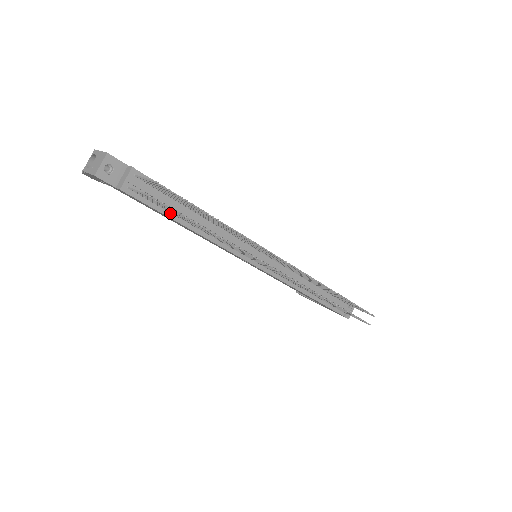
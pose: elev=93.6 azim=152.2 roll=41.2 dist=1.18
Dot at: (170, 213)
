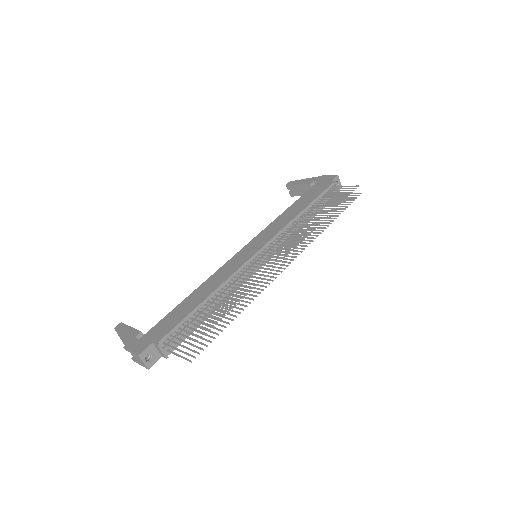
Dot at: (197, 324)
